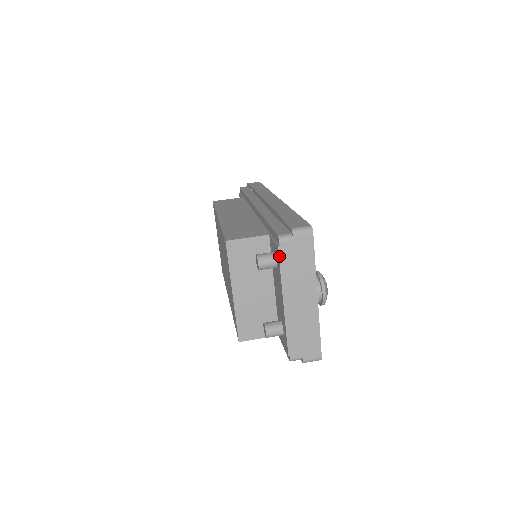
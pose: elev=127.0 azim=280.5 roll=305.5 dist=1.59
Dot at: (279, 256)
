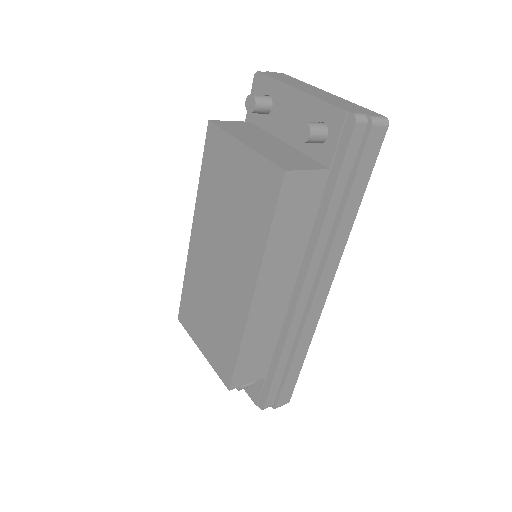
Dot at: (266, 75)
